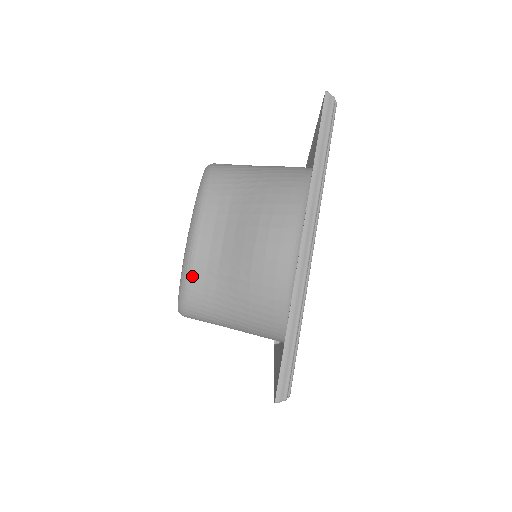
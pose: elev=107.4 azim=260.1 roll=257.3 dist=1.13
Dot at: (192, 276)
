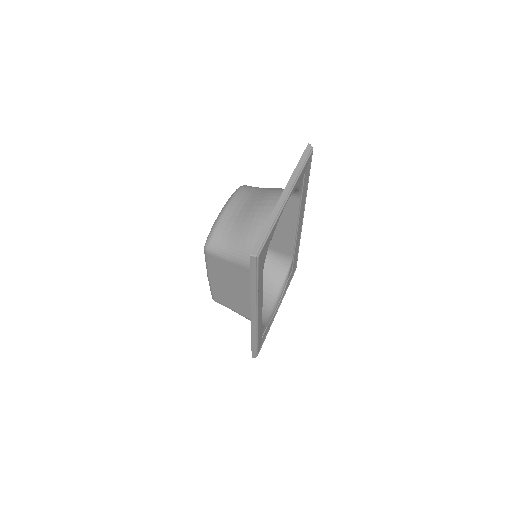
Dot at: (219, 224)
